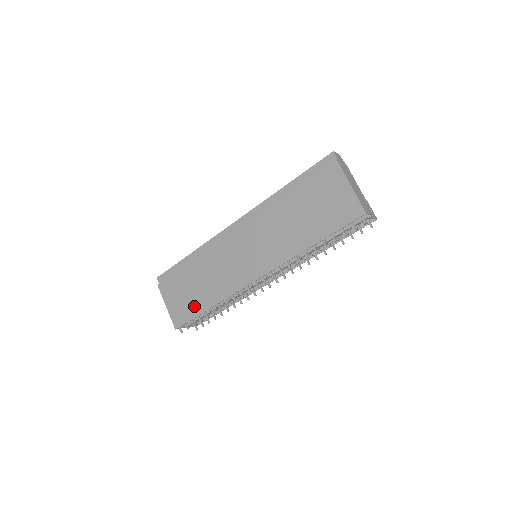
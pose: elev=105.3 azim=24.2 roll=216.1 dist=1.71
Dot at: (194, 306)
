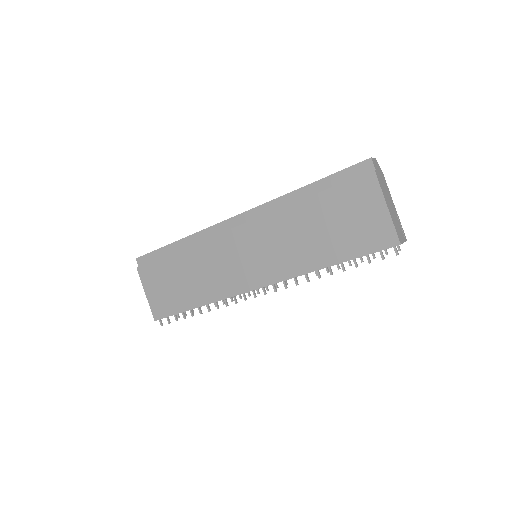
Dot at: (178, 301)
